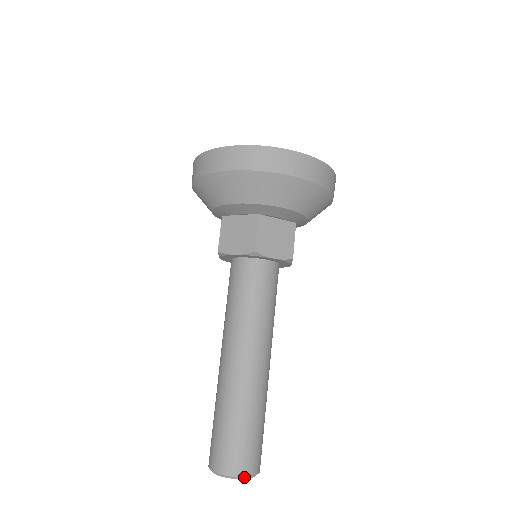
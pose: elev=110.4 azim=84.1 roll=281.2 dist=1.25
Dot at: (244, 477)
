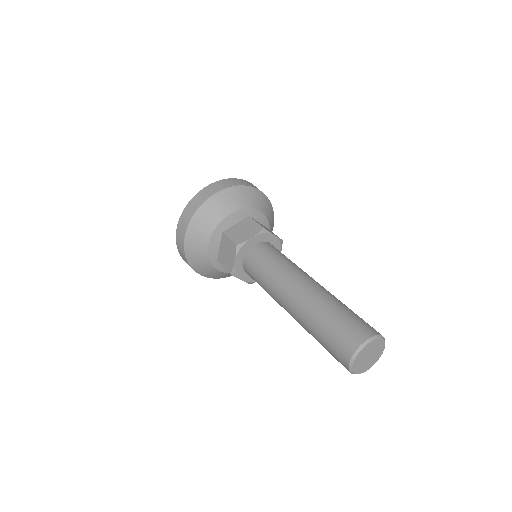
Dot at: (381, 336)
